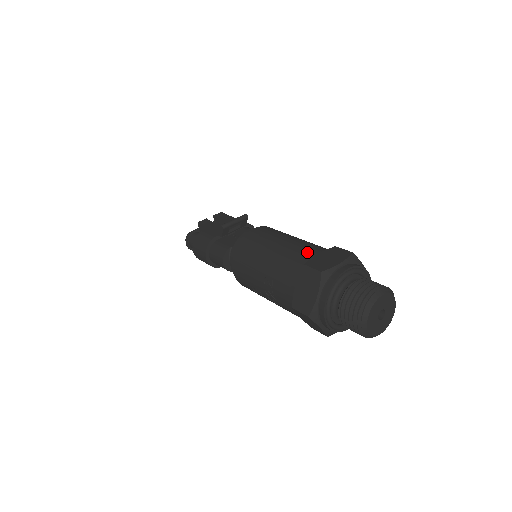
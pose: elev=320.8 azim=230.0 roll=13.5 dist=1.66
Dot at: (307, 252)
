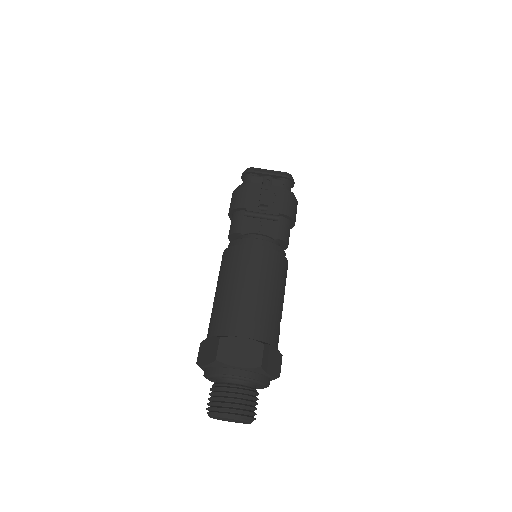
Dot at: (241, 326)
